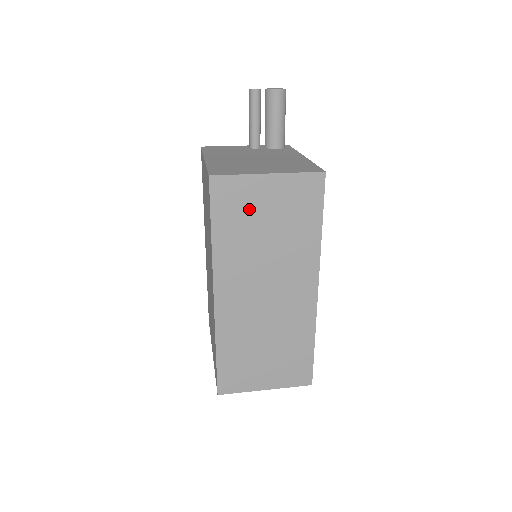
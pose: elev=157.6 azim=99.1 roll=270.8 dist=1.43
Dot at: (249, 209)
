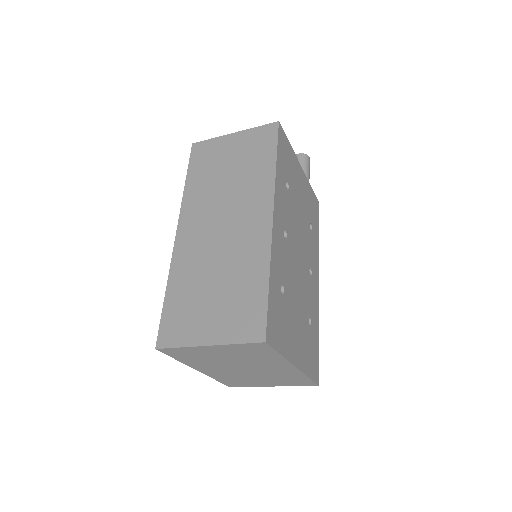
Dot at: (216, 159)
